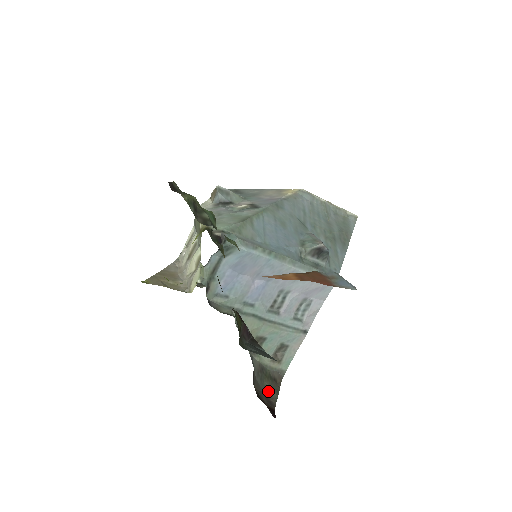
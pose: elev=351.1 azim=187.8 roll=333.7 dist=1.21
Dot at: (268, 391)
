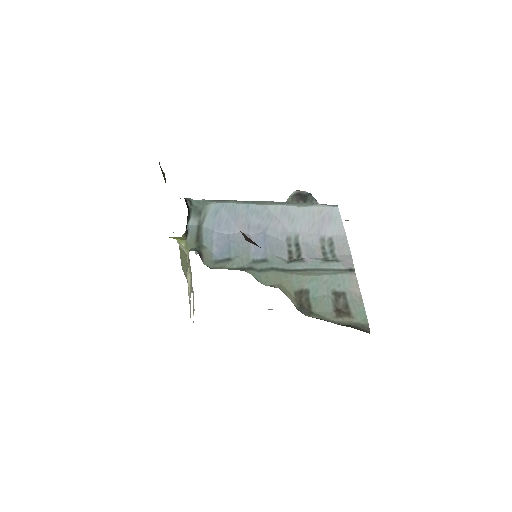
Dot at: occluded
